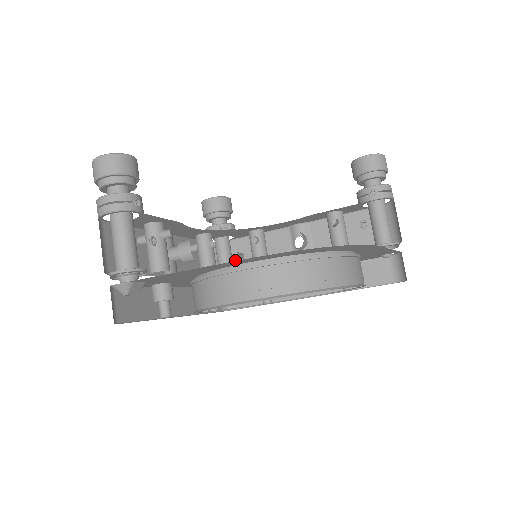
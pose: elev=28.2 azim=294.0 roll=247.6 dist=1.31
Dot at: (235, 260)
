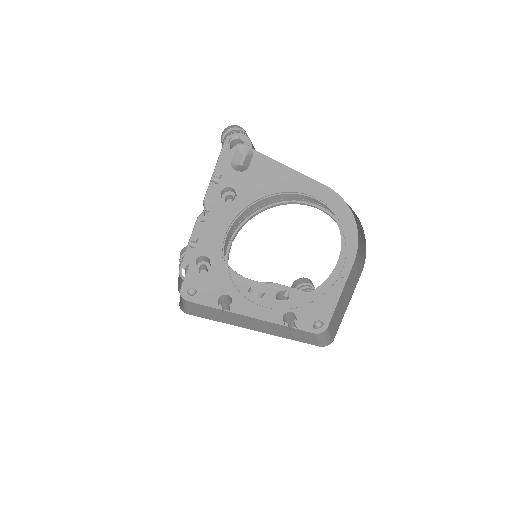
Dot at: occluded
